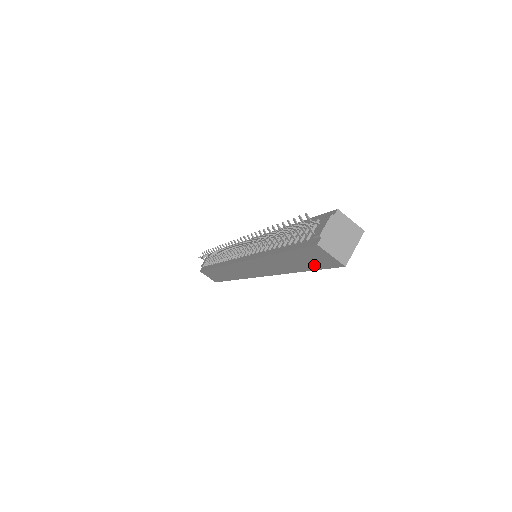
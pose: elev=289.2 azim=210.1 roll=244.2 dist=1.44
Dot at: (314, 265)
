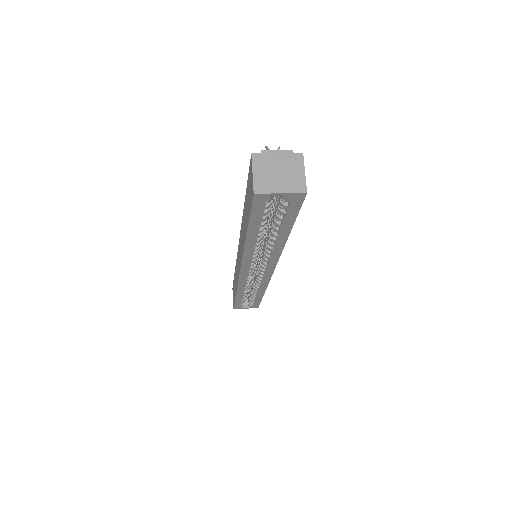
Dot at: (249, 209)
